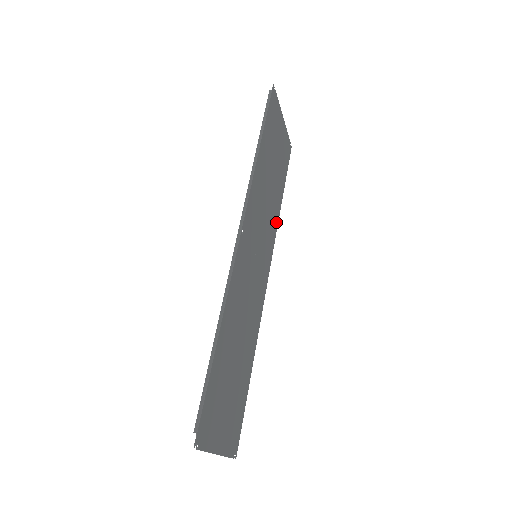
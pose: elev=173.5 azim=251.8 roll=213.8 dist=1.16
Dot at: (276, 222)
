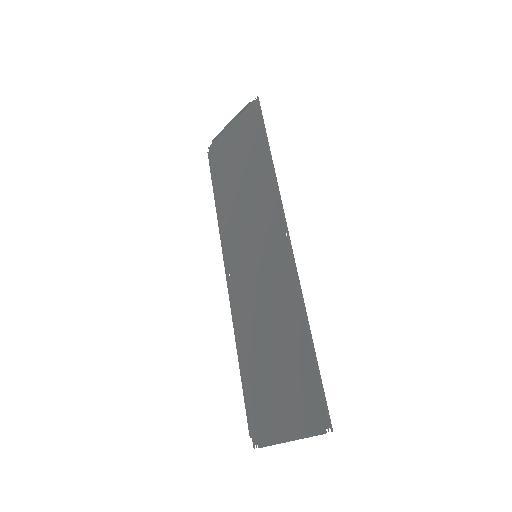
Dot at: (223, 221)
